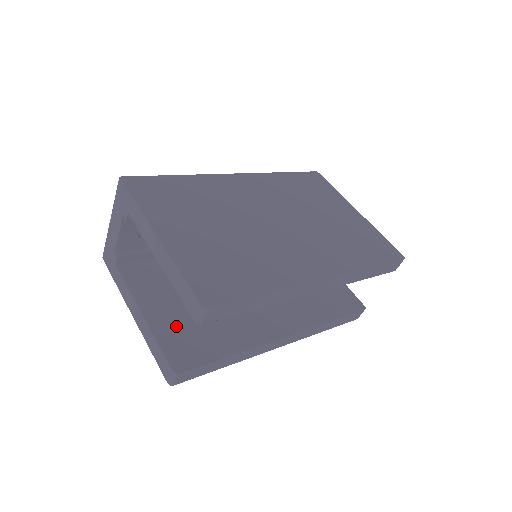
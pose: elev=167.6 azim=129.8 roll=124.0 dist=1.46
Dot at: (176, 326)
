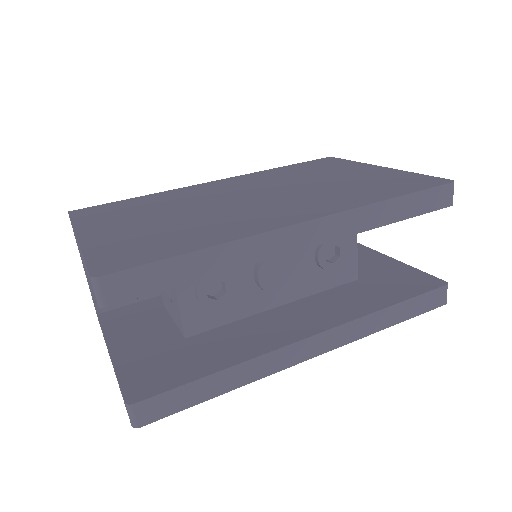
Dot at: (148, 355)
